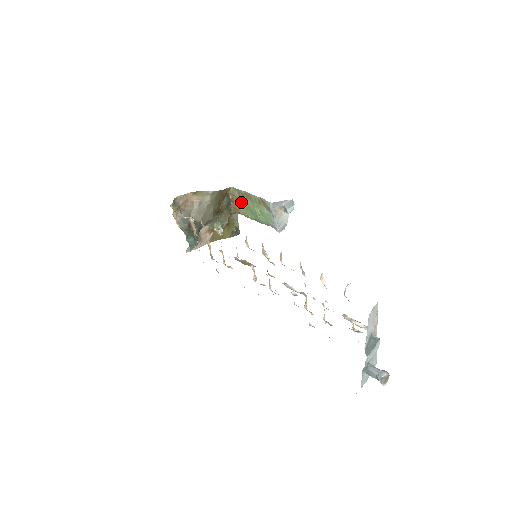
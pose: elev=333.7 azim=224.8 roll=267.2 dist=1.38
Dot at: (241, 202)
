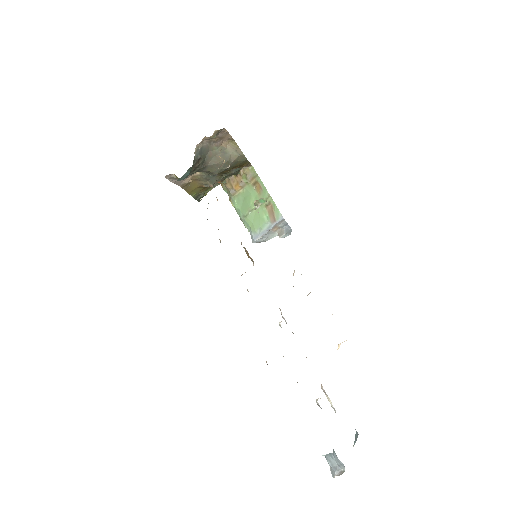
Dot at: (245, 185)
